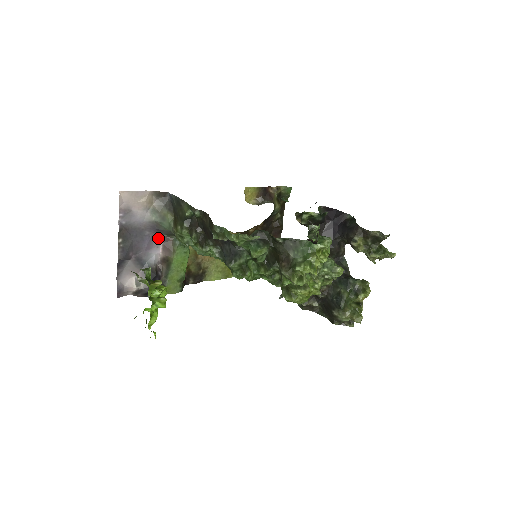
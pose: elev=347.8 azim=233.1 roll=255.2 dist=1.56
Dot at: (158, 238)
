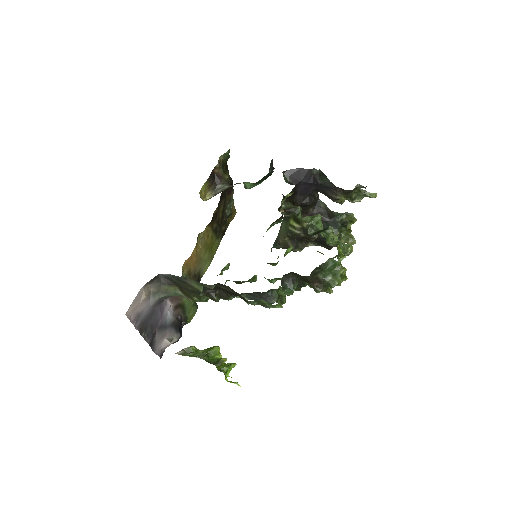
Dot at: (164, 300)
